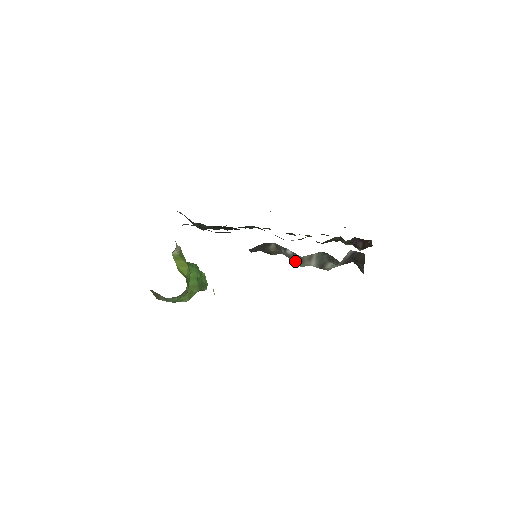
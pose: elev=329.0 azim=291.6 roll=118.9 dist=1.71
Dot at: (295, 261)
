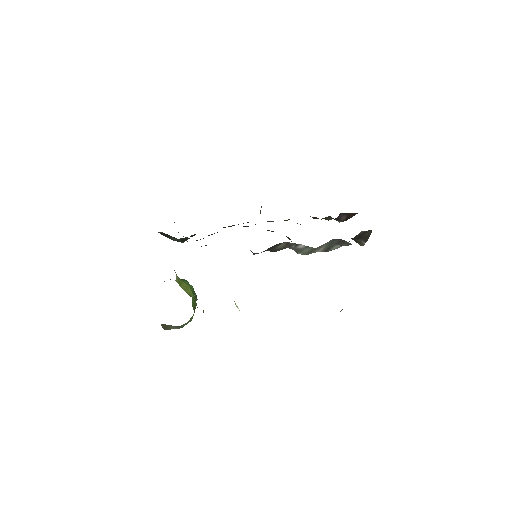
Dot at: (302, 252)
